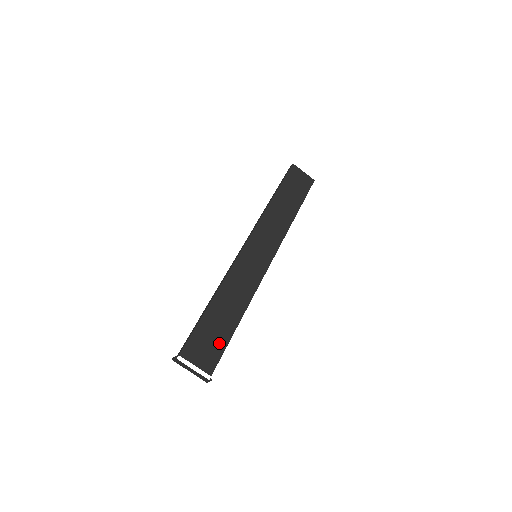
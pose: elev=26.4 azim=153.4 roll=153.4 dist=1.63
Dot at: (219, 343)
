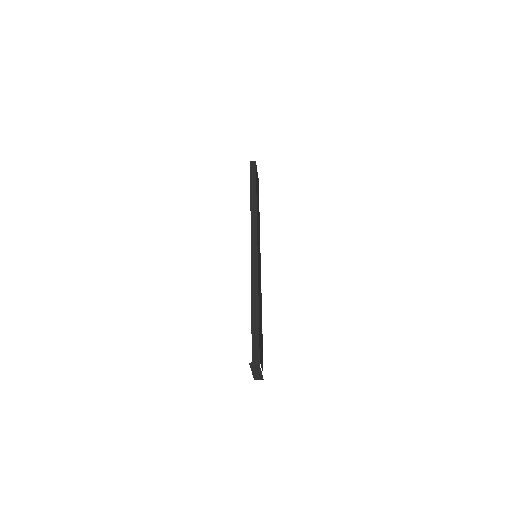
Dot at: (262, 344)
